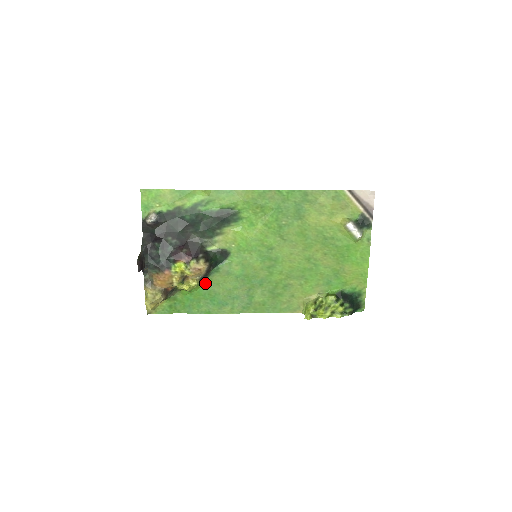
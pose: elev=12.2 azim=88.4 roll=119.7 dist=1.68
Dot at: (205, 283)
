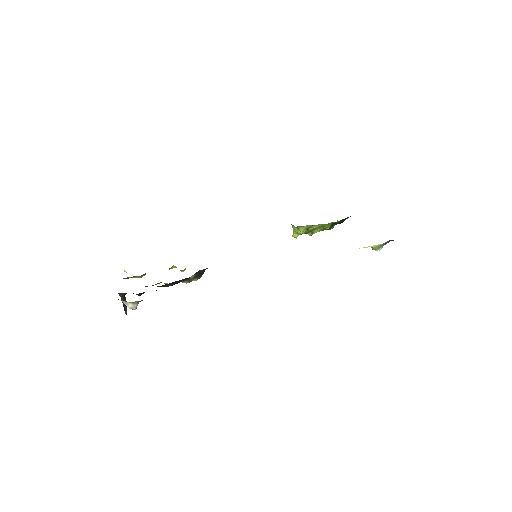
Dot at: occluded
